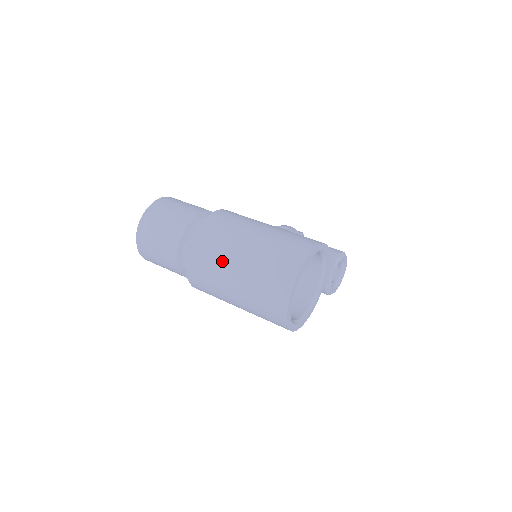
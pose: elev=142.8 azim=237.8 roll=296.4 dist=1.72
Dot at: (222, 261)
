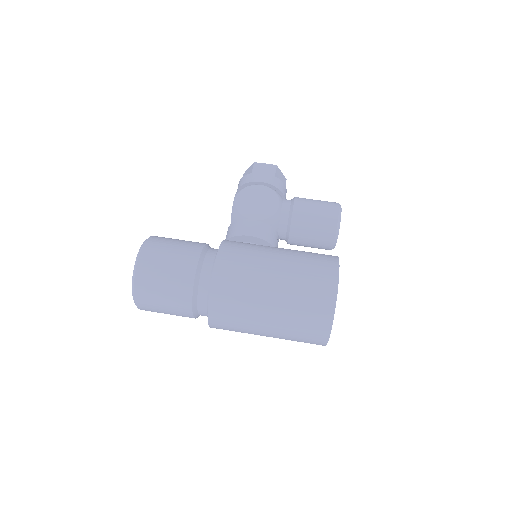
Dot at: (249, 328)
